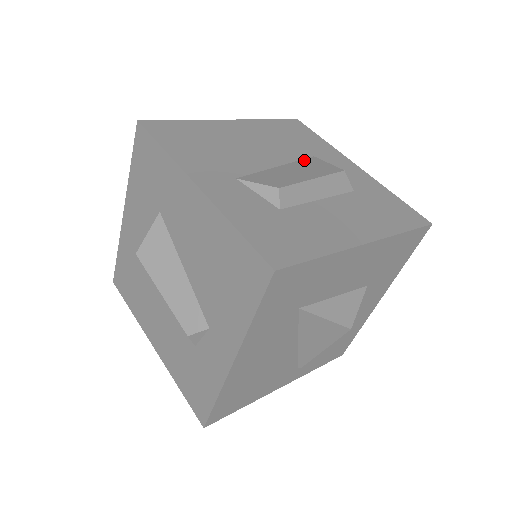
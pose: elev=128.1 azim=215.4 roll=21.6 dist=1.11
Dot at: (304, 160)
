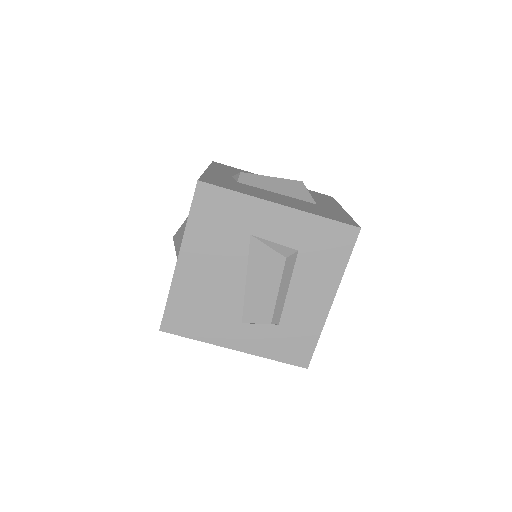
Dot at: (251, 253)
